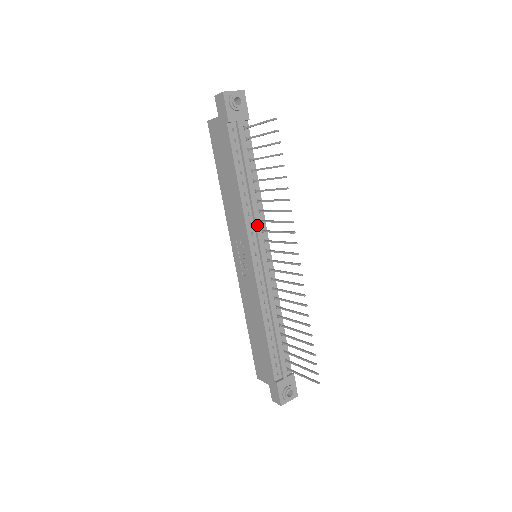
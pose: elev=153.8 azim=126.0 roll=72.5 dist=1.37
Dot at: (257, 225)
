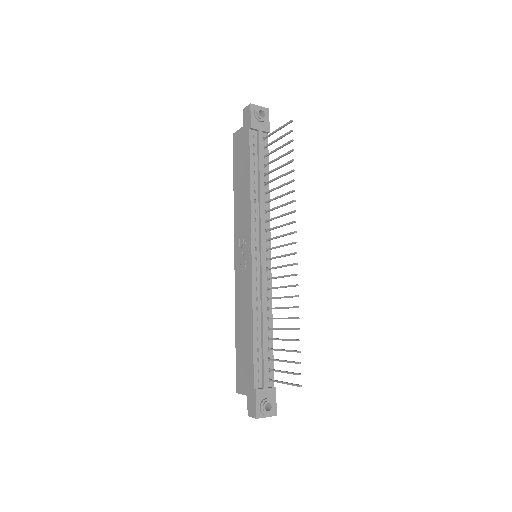
Dot at: (262, 222)
